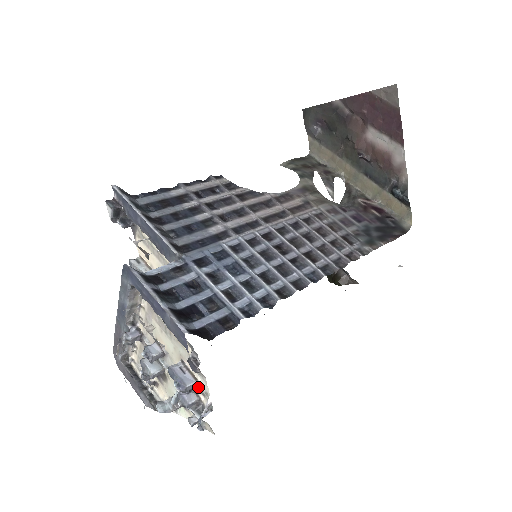
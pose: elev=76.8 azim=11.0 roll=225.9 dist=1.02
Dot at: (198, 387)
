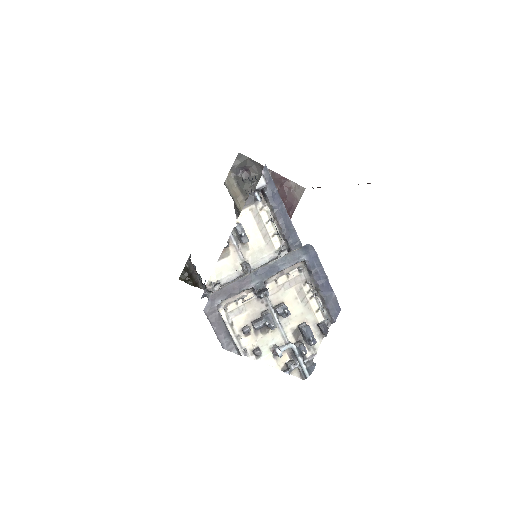
Dot at: occluded
